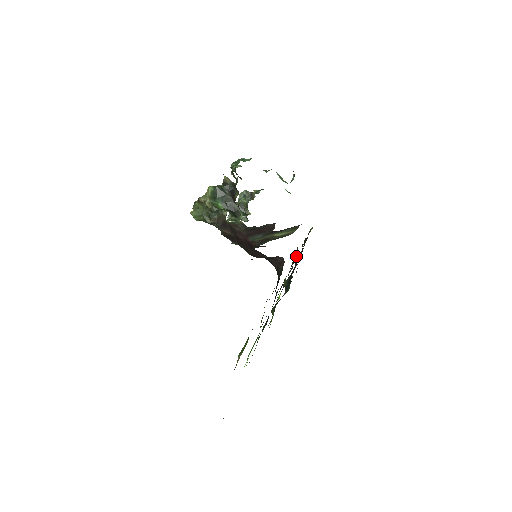
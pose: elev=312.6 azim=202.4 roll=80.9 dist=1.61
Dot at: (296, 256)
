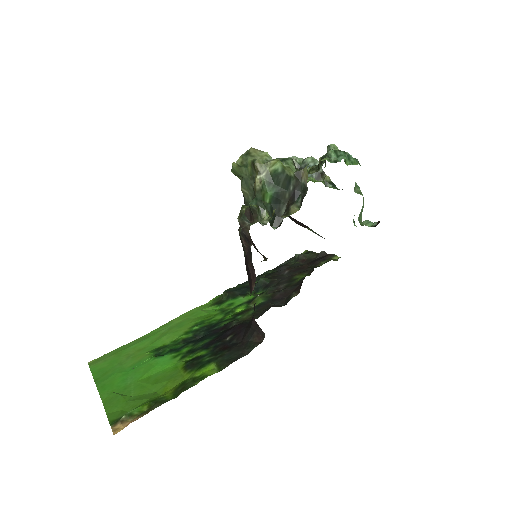
Dot at: (299, 254)
